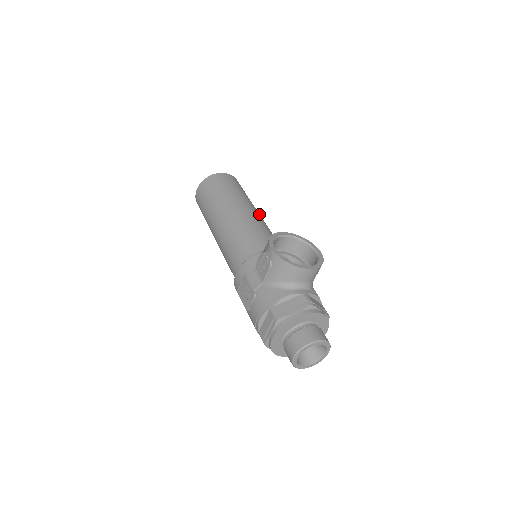
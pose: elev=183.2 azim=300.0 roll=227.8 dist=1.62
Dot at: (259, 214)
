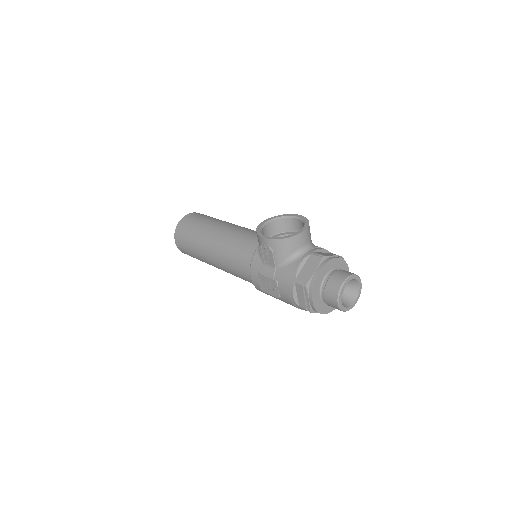
Dot at: occluded
